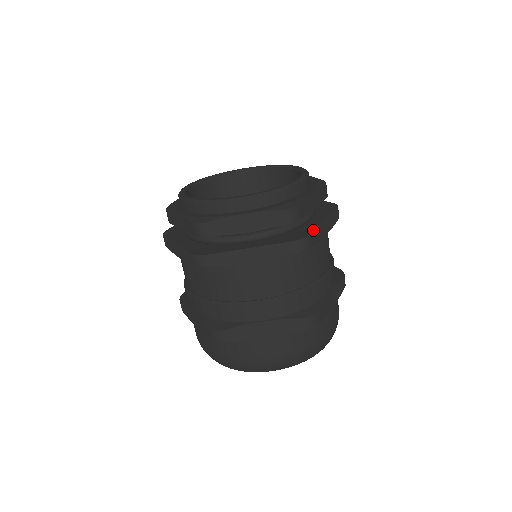
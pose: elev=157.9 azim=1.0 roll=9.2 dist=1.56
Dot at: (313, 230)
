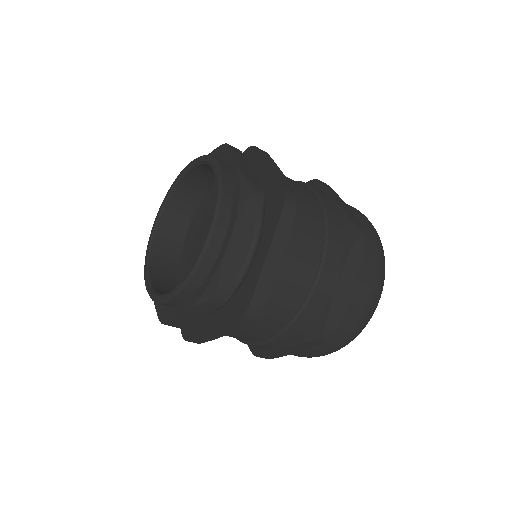
Dot at: (254, 289)
